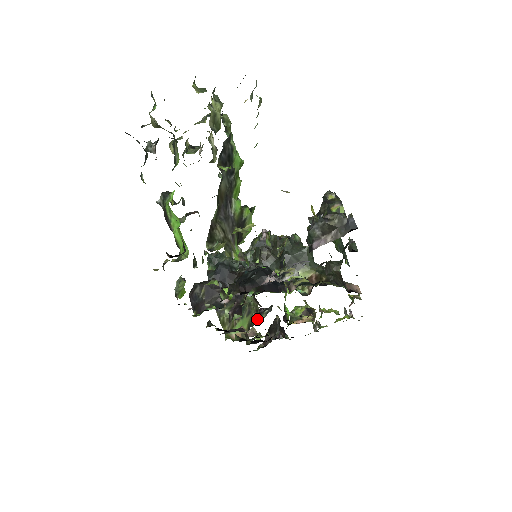
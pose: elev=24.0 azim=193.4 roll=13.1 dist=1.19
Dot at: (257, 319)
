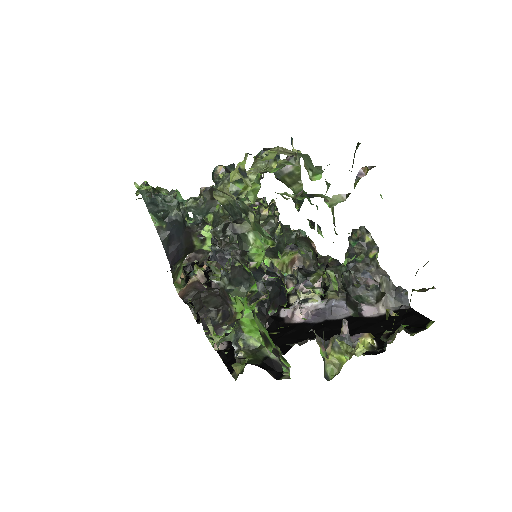
Dot at: occluded
